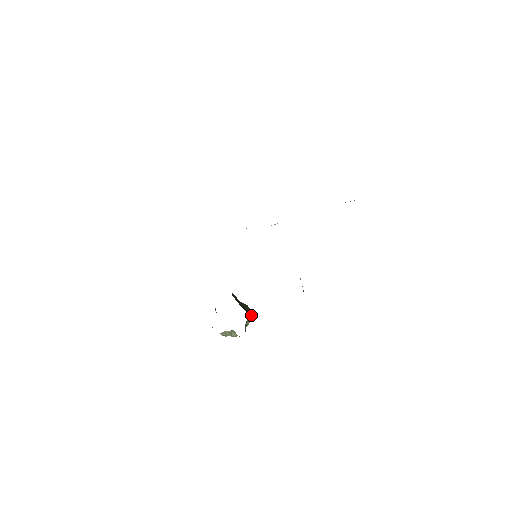
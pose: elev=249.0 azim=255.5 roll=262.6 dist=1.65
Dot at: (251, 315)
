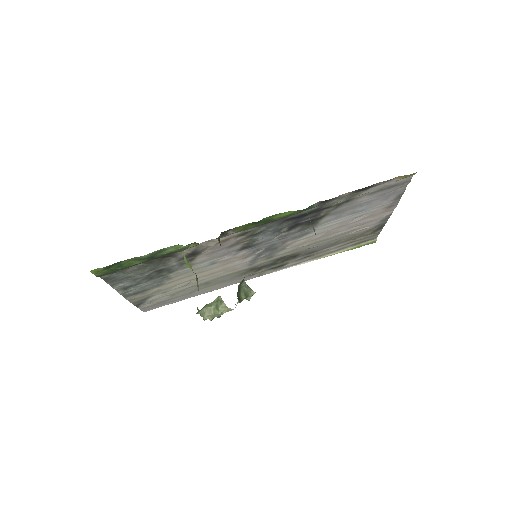
Dot at: (247, 286)
